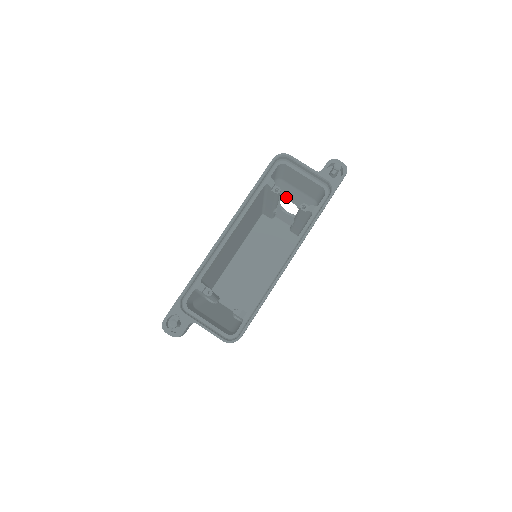
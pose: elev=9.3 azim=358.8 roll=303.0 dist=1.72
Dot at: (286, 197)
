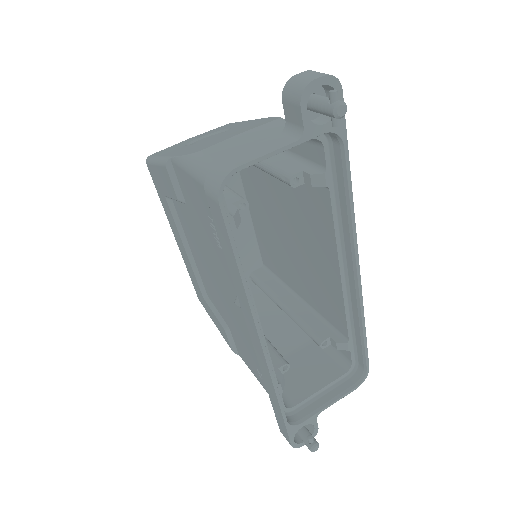
Dot at: occluded
